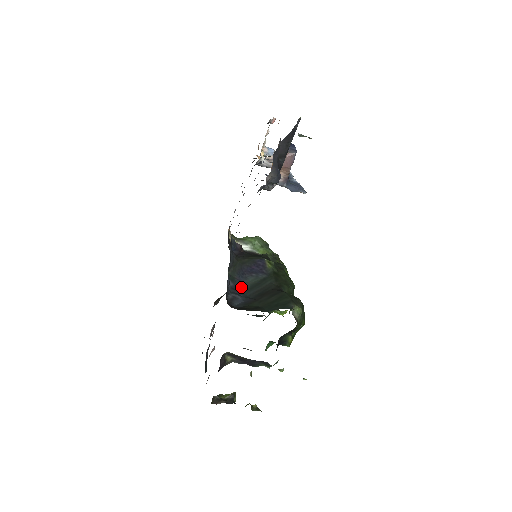
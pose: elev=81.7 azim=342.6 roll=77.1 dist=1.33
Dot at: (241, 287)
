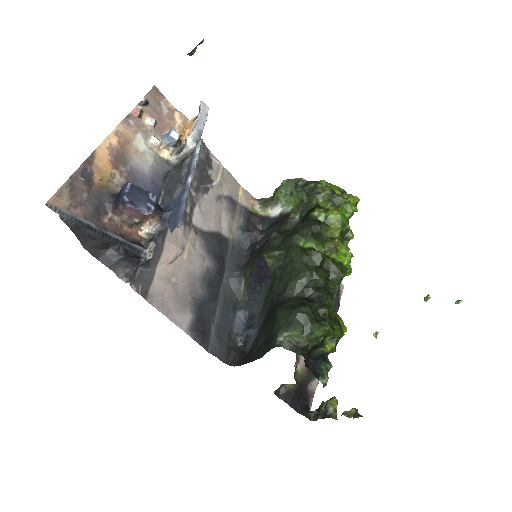
Dot at: (257, 309)
